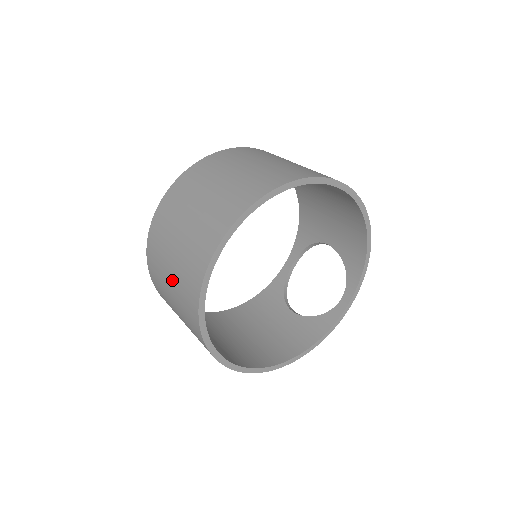
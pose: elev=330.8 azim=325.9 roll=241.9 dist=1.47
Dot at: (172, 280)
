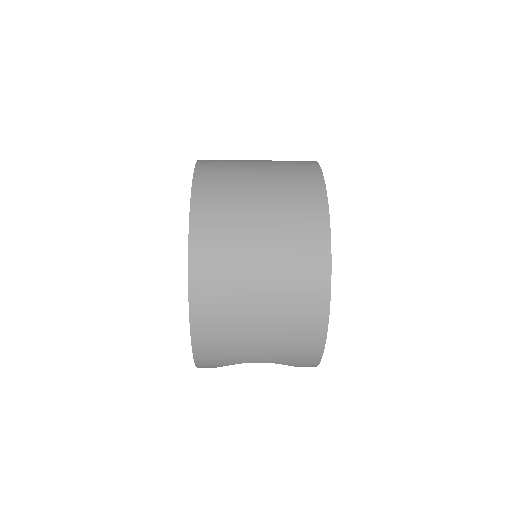
Dot at: (263, 162)
